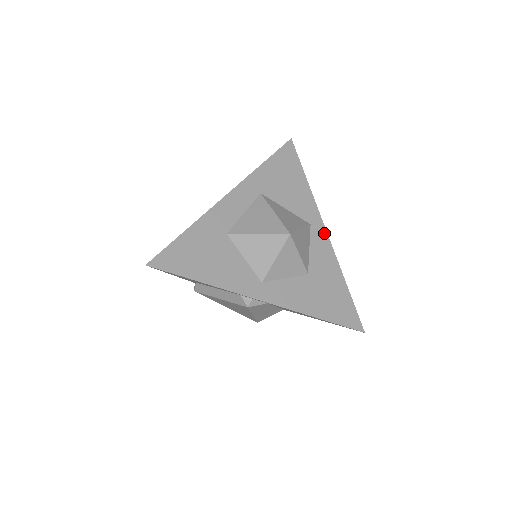
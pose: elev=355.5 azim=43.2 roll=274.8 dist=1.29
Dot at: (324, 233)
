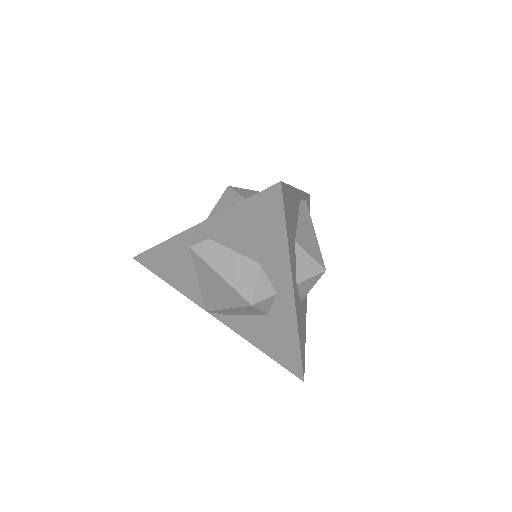
Dot at: occluded
